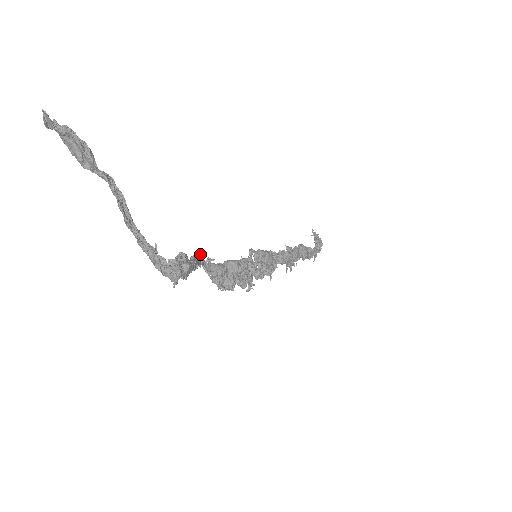
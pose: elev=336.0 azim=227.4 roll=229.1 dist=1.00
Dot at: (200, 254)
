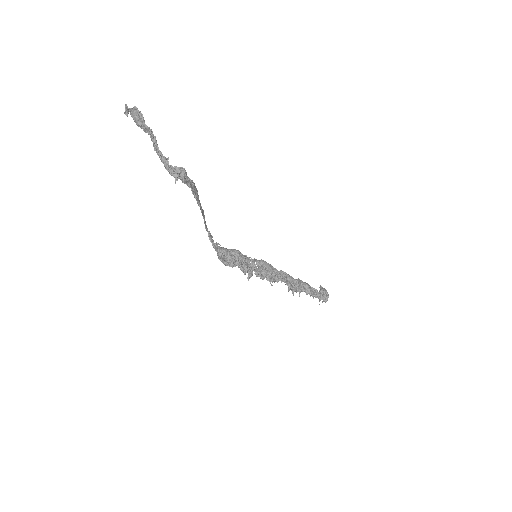
Dot at: (210, 233)
